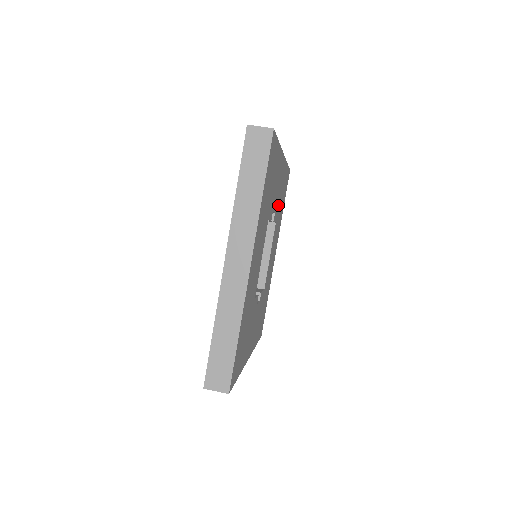
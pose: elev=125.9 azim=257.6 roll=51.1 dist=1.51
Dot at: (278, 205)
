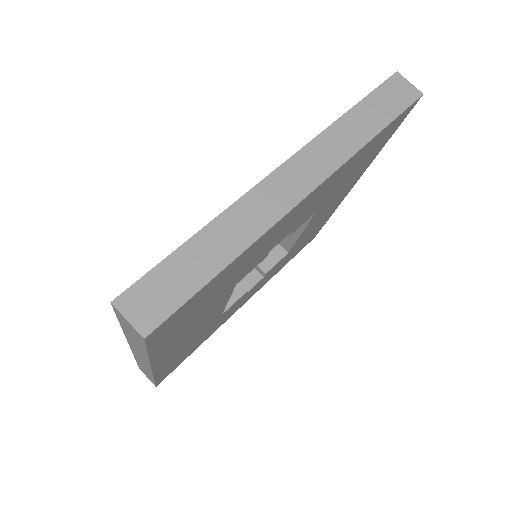
Dot at: (321, 201)
